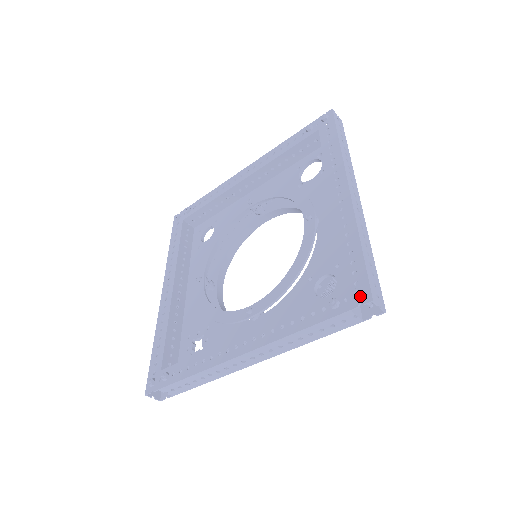
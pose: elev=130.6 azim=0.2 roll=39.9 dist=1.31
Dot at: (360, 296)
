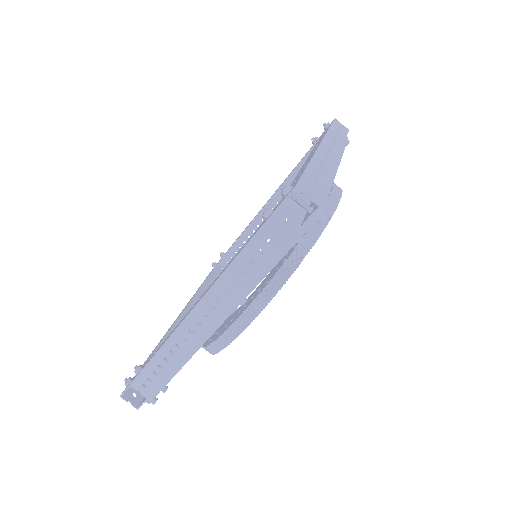
Dot at: (287, 190)
